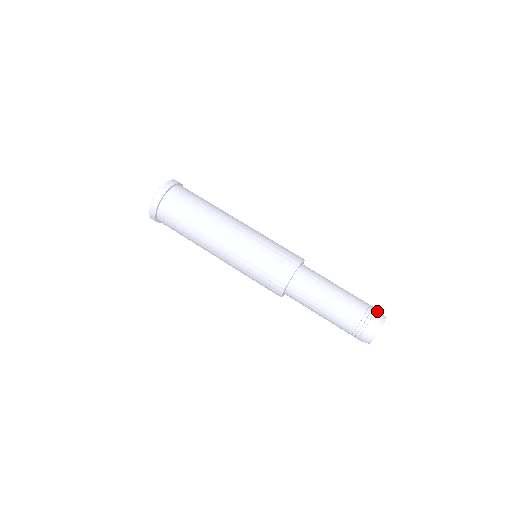
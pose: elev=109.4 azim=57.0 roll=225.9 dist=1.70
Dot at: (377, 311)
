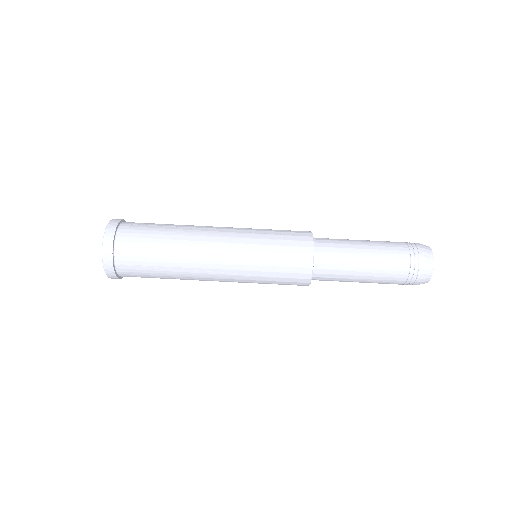
Dot at: (416, 243)
